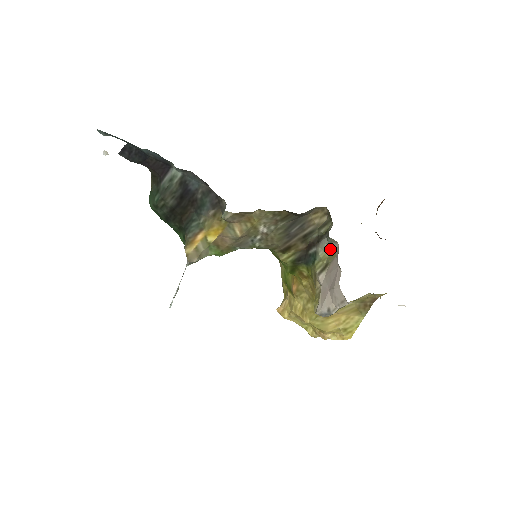
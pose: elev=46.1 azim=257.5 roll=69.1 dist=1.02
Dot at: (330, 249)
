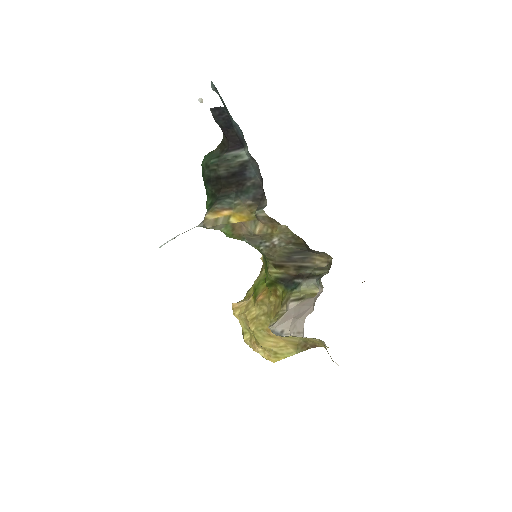
Dot at: (313, 289)
